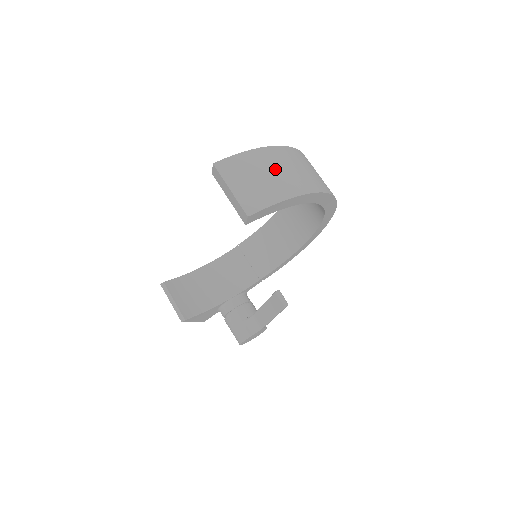
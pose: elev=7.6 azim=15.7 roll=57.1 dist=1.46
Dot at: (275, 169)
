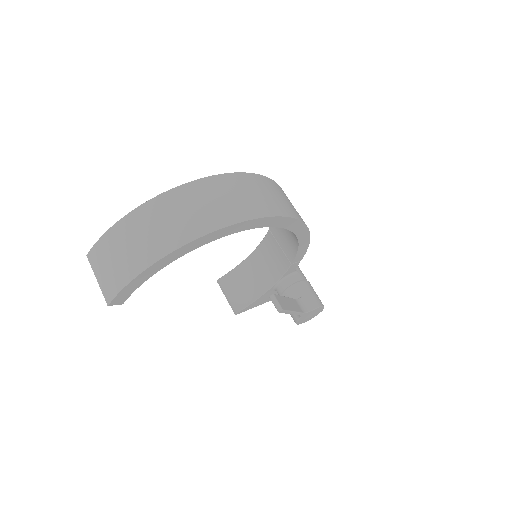
Dot at: (127, 244)
